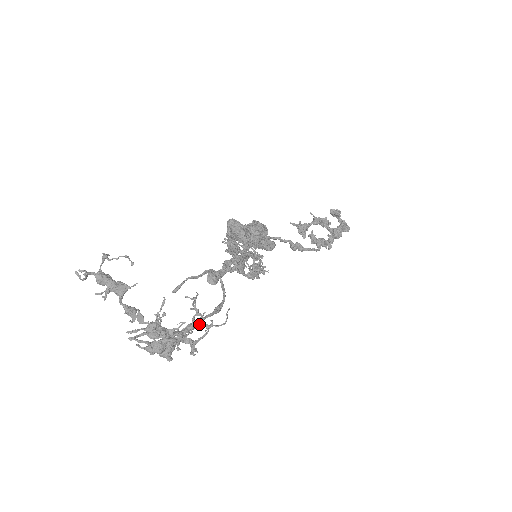
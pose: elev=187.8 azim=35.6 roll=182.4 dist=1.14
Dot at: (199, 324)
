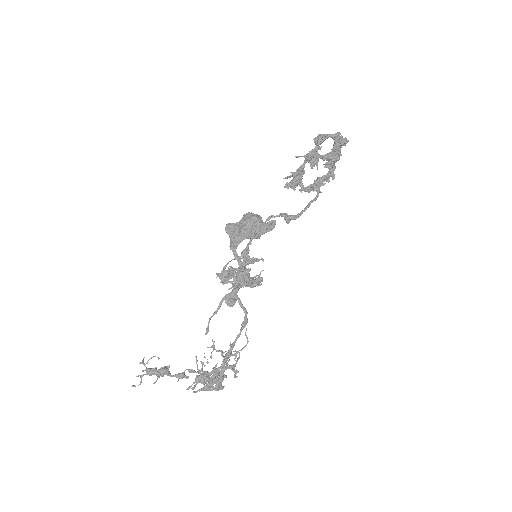
Dot at: (228, 357)
